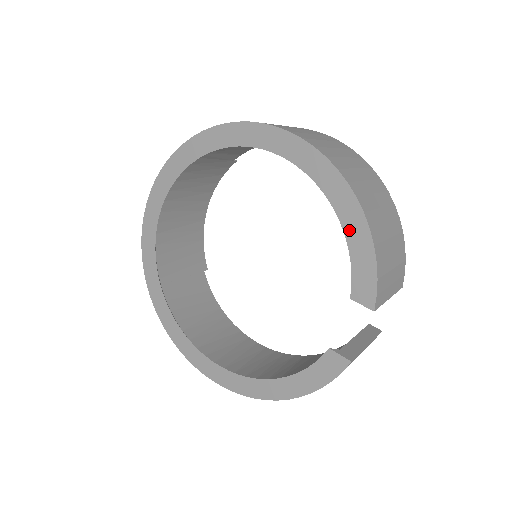
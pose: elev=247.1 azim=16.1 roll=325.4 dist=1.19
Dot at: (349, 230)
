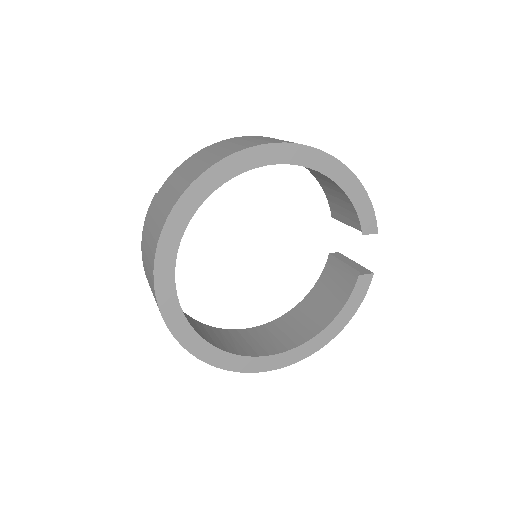
Dot at: (350, 192)
